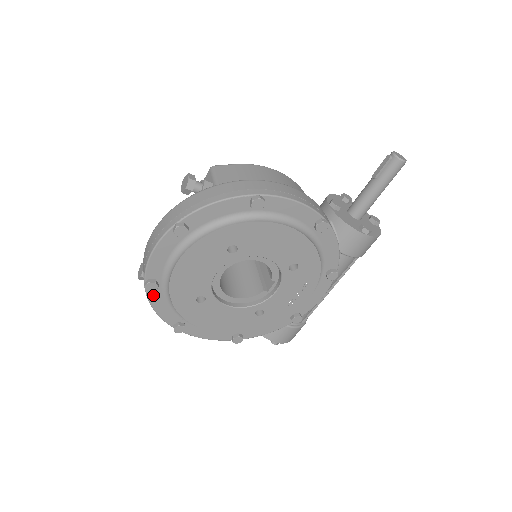
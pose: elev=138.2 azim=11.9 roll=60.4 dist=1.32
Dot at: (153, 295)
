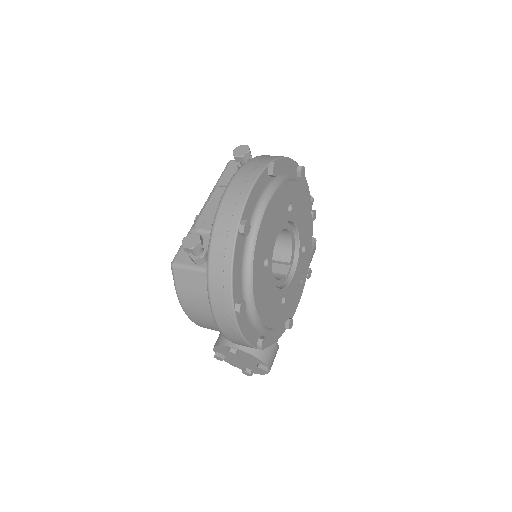
Dot at: (238, 246)
